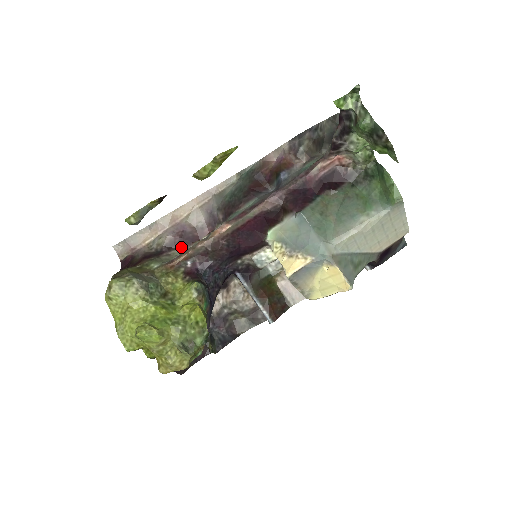
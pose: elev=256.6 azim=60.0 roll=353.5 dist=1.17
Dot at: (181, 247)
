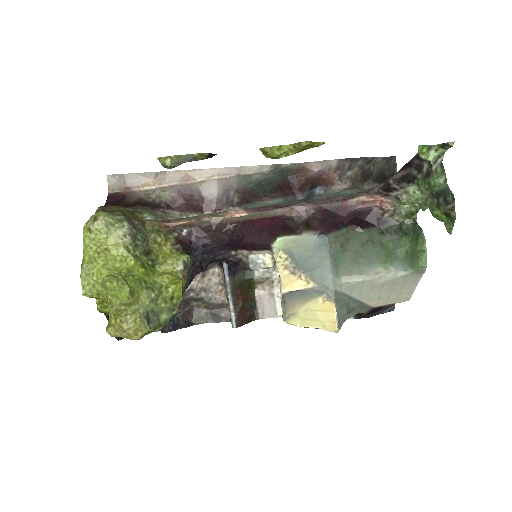
Dot at: (181, 210)
